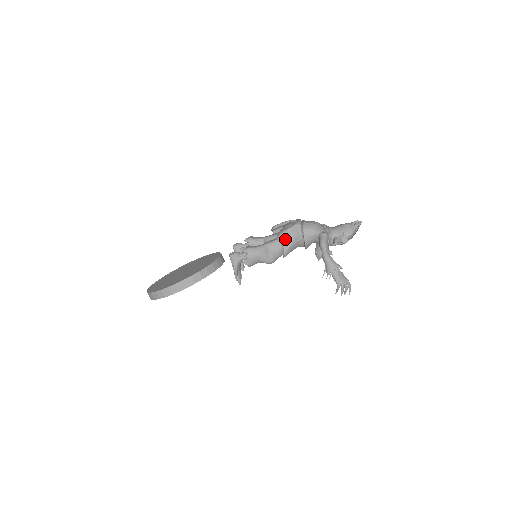
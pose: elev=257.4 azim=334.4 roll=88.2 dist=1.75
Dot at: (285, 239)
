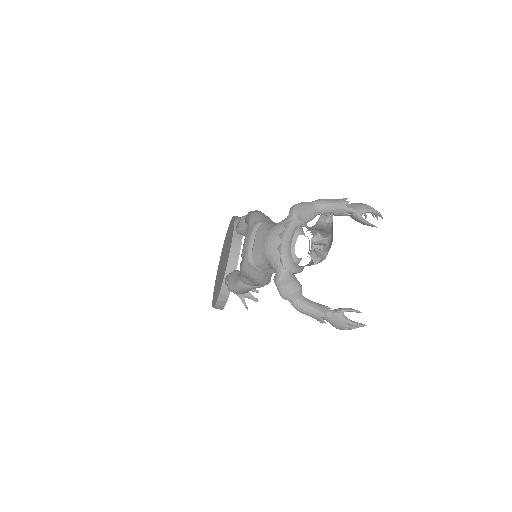
Dot at: (248, 279)
